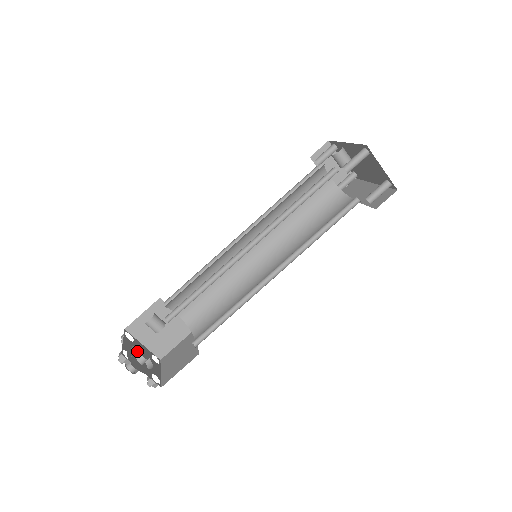
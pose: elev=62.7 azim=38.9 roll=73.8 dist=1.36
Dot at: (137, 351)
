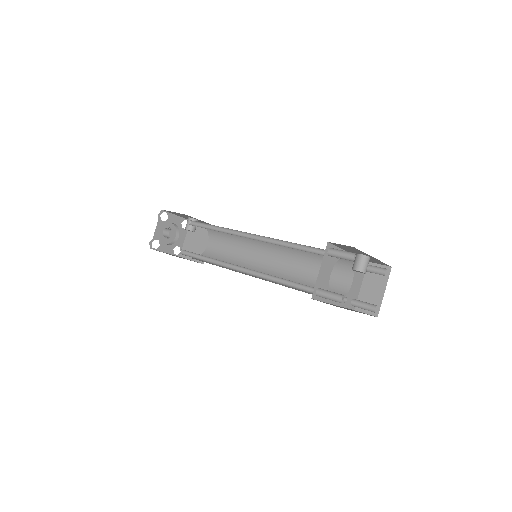
Dot at: (177, 234)
